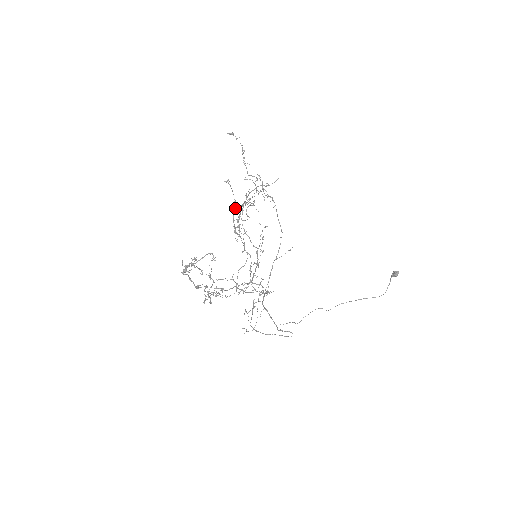
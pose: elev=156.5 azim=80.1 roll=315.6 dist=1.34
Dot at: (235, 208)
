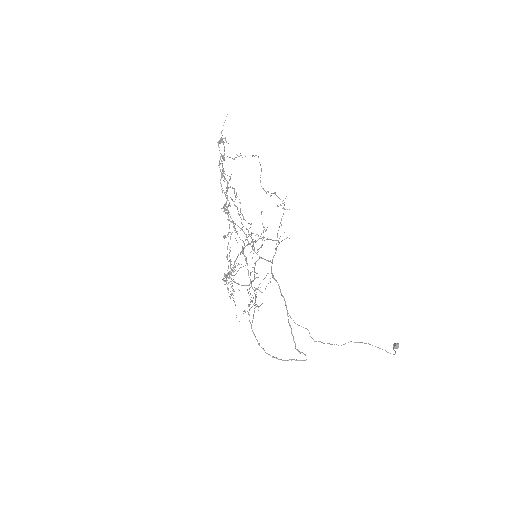
Dot at: occluded
